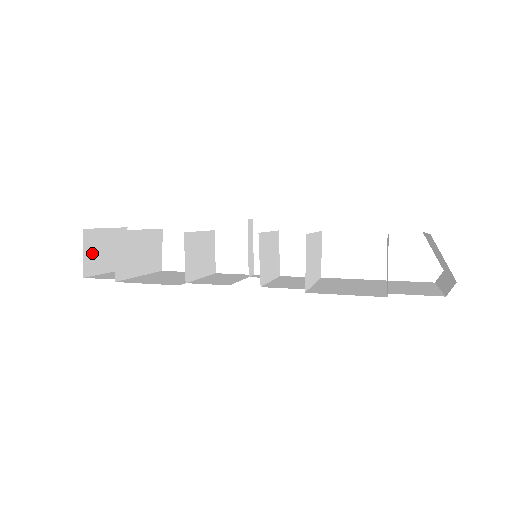
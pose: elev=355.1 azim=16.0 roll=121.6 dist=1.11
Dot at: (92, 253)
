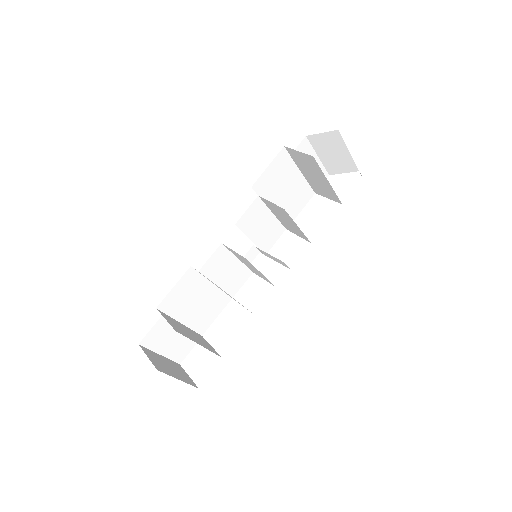
Dot at: (156, 361)
